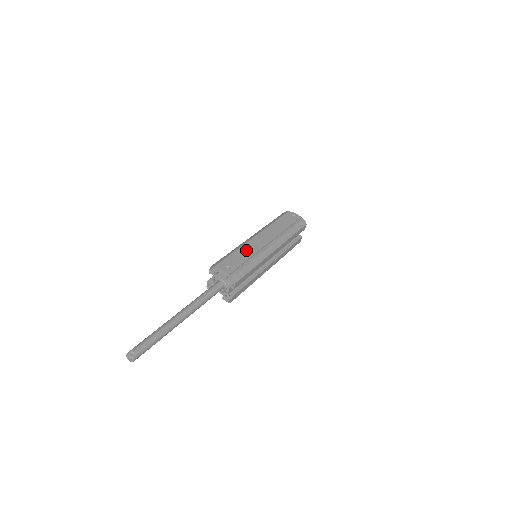
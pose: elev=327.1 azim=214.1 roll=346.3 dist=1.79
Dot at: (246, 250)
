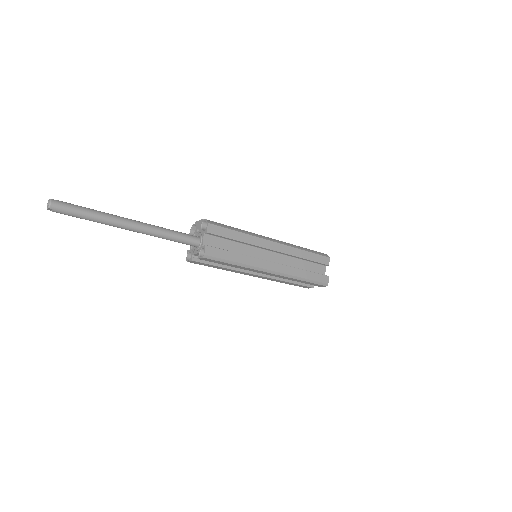
Dot at: occluded
